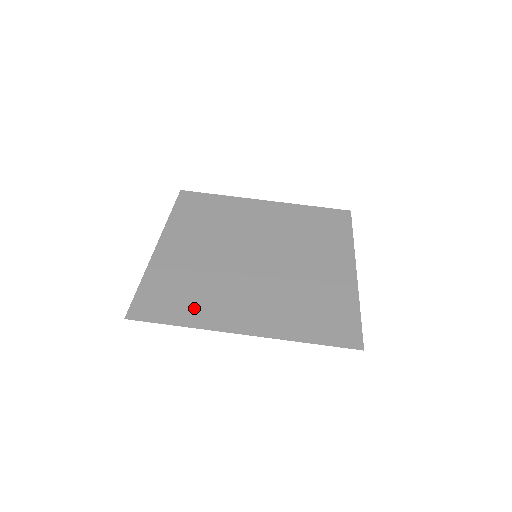
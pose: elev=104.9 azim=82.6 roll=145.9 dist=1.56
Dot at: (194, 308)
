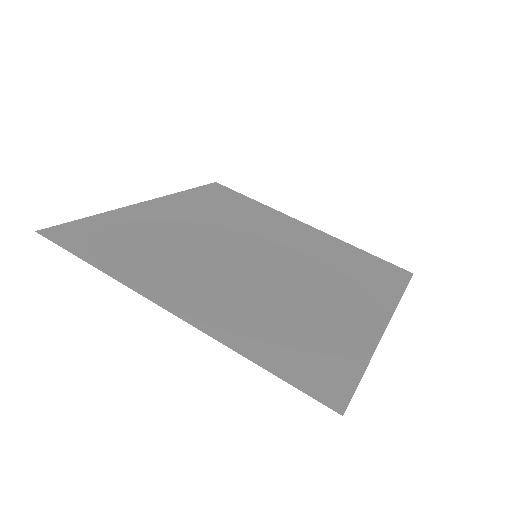
Dot at: (130, 260)
